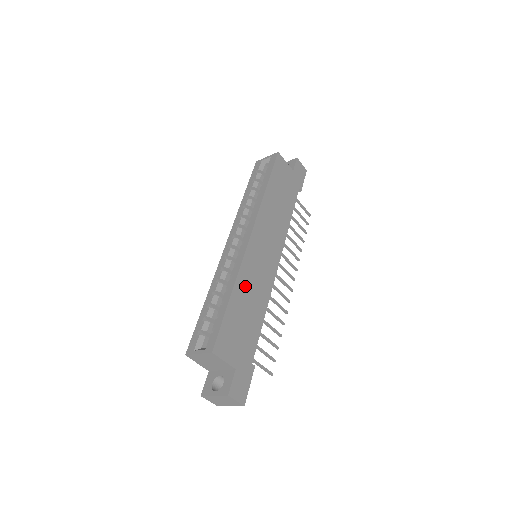
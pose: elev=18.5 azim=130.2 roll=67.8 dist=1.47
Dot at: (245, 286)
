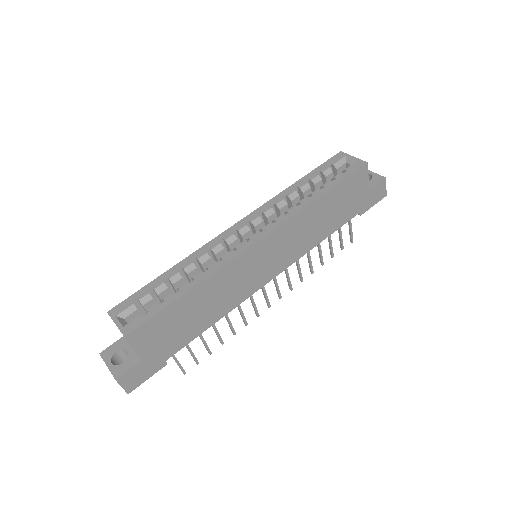
Dot at: (213, 288)
